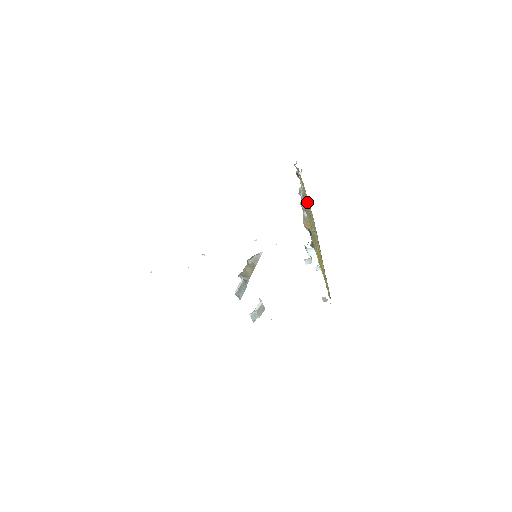
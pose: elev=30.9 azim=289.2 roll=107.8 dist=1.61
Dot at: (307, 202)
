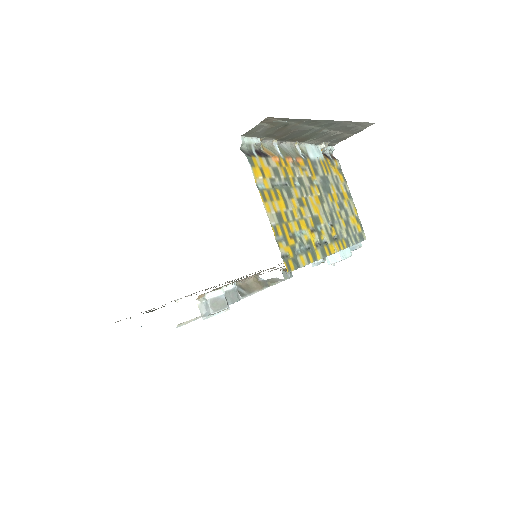
Dot at: (329, 184)
